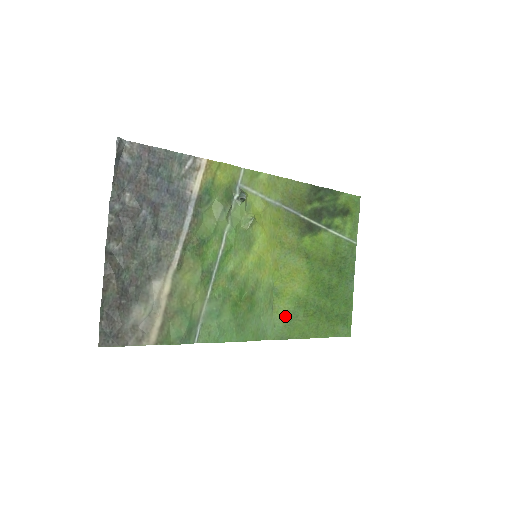
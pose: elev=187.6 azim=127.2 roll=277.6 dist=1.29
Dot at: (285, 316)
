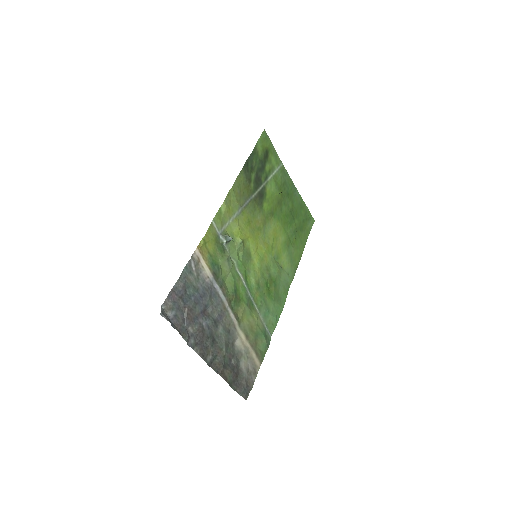
Dot at: (288, 262)
